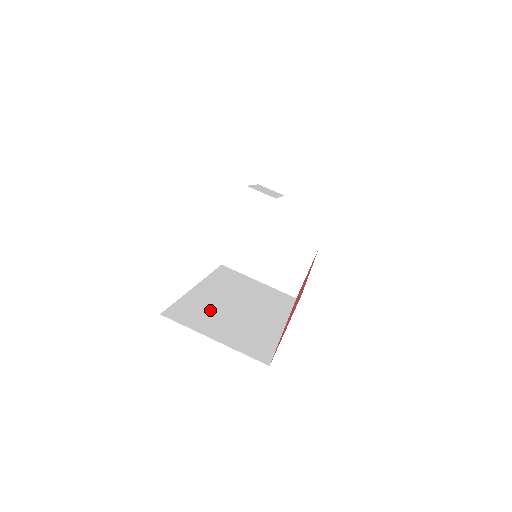
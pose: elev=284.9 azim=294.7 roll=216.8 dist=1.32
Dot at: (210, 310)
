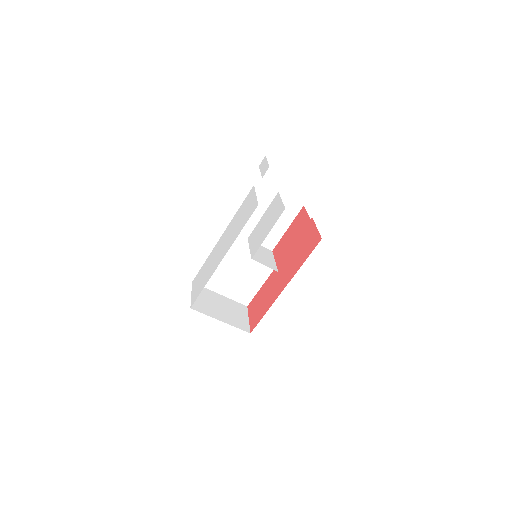
Dot at: (225, 266)
